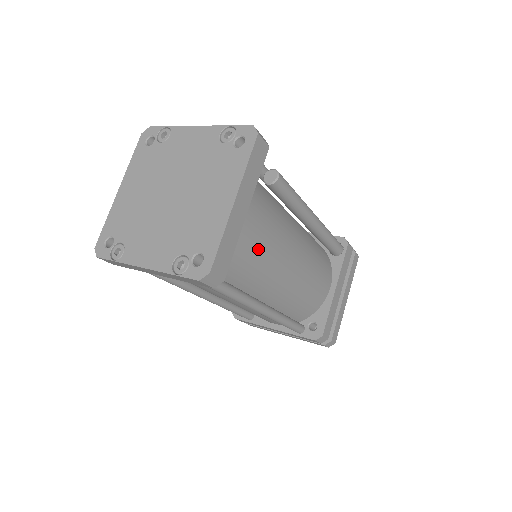
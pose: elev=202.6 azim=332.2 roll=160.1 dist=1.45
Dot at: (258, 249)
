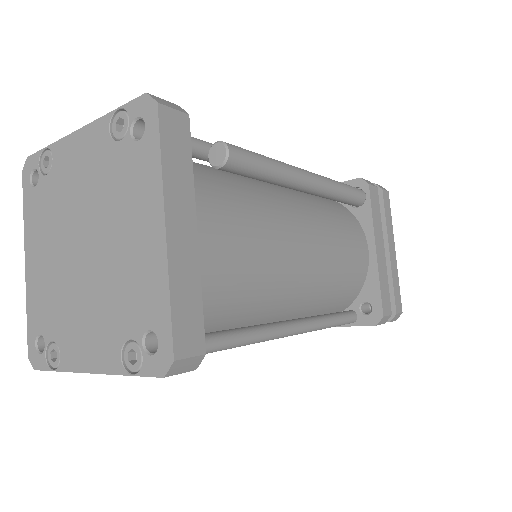
Dot at: (244, 267)
